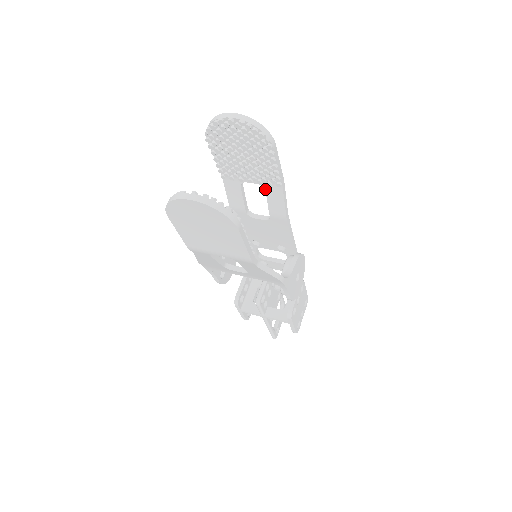
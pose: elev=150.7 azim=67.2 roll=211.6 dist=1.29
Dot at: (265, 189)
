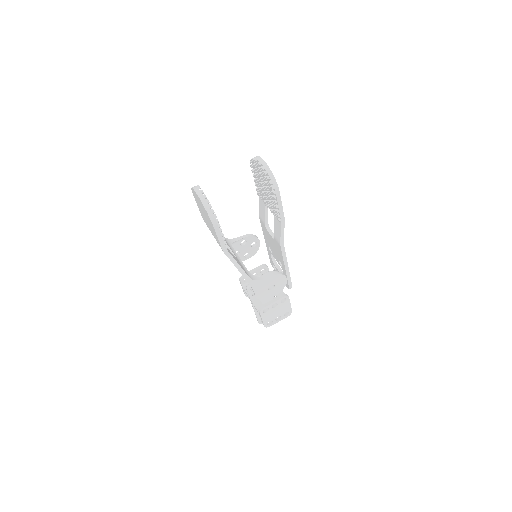
Dot at: (274, 217)
